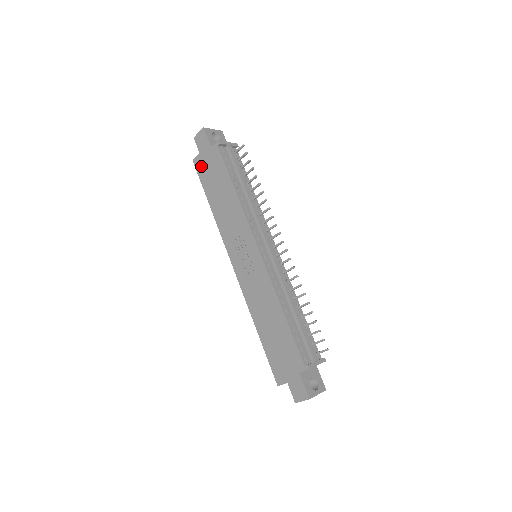
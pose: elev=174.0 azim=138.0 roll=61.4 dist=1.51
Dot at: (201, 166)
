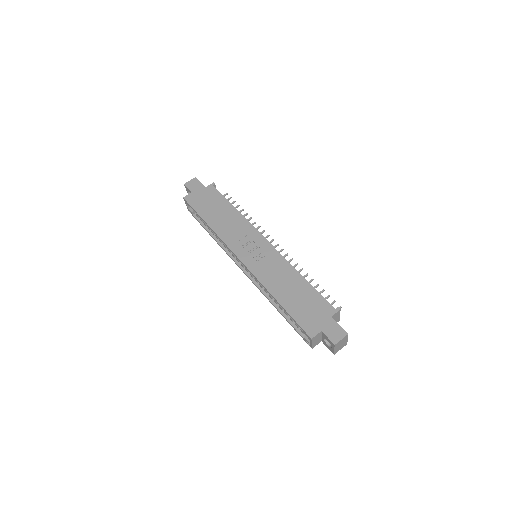
Dot at: (194, 200)
